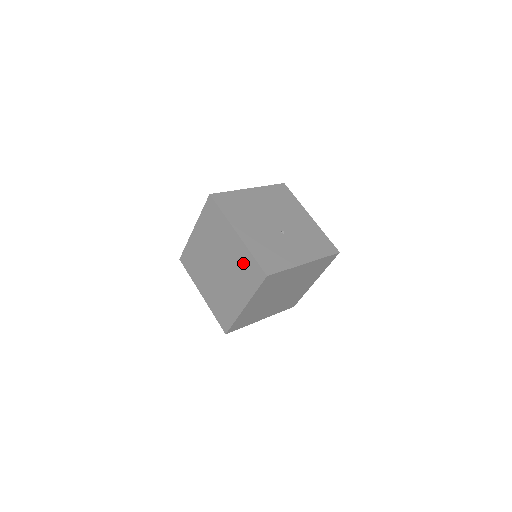
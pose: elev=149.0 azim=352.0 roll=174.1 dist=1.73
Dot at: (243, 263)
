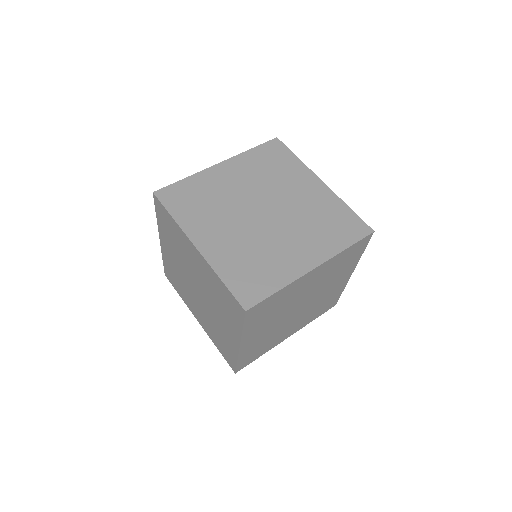
Dot at: (327, 213)
